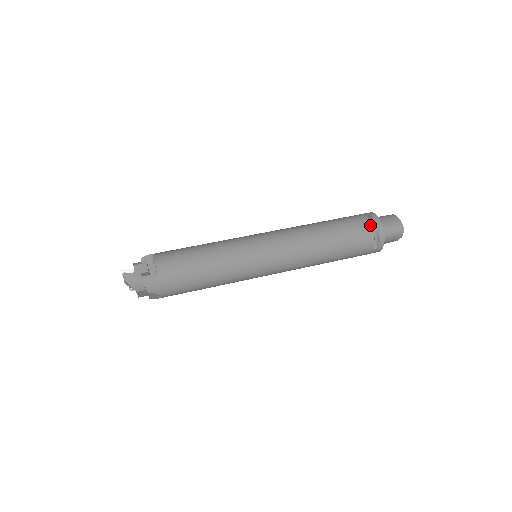
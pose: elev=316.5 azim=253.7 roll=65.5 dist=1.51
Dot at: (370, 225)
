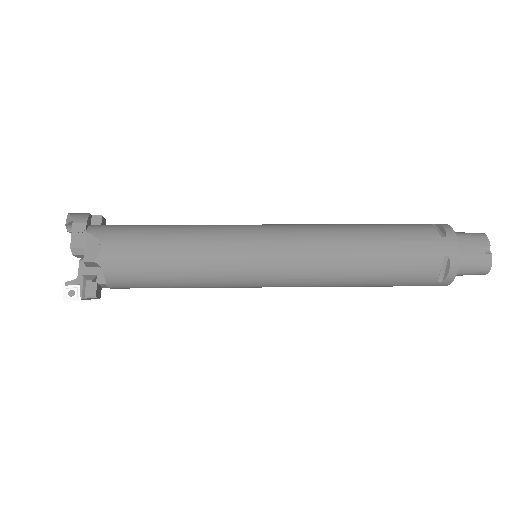
Dot at: occluded
